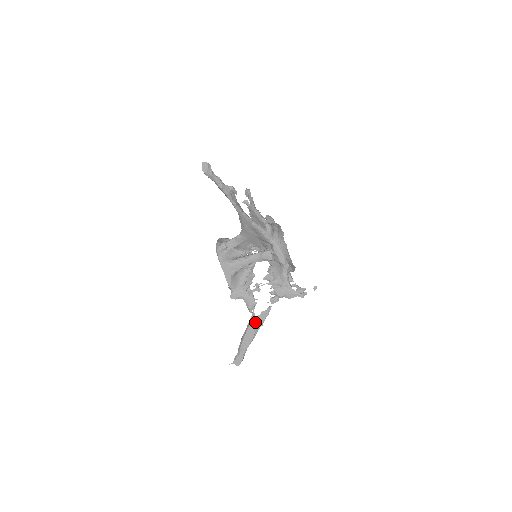
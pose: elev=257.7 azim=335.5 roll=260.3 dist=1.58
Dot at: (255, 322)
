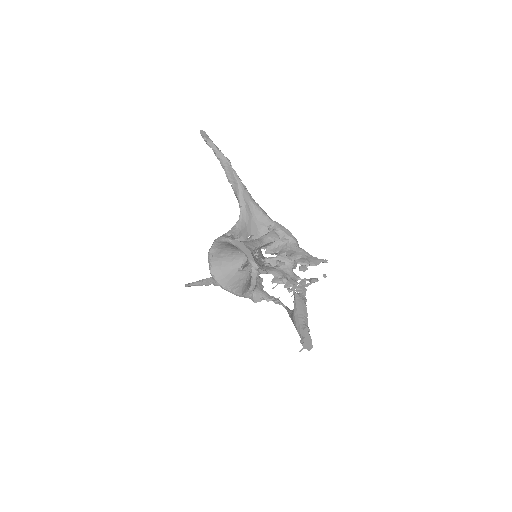
Dot at: (299, 294)
